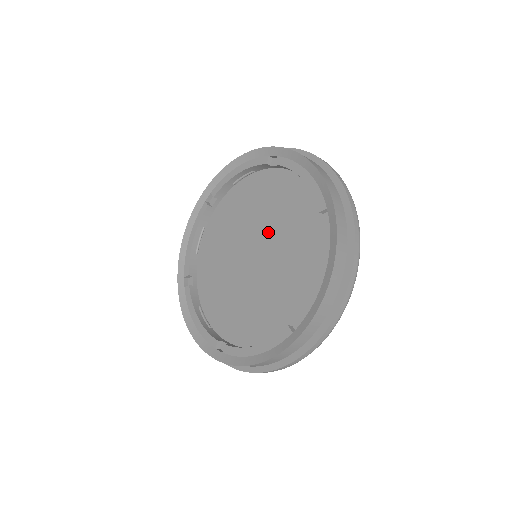
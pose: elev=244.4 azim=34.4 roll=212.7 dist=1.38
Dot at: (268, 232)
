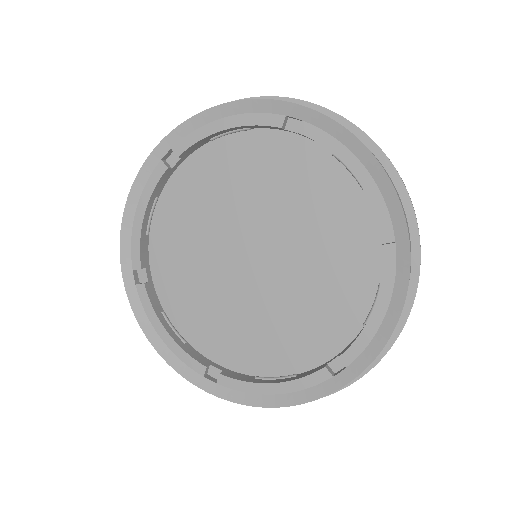
Dot at: (243, 220)
